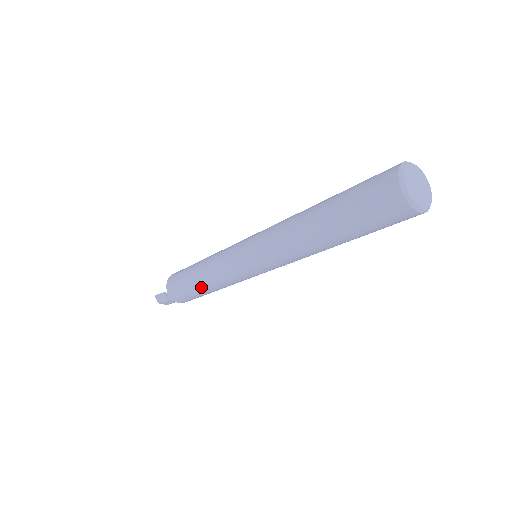
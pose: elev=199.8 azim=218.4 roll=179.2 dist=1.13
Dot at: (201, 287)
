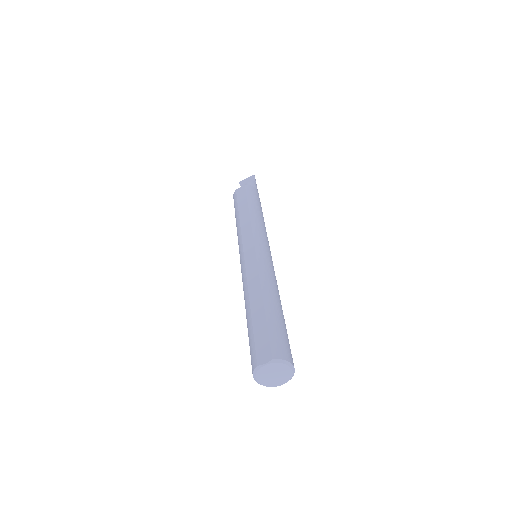
Dot at: occluded
